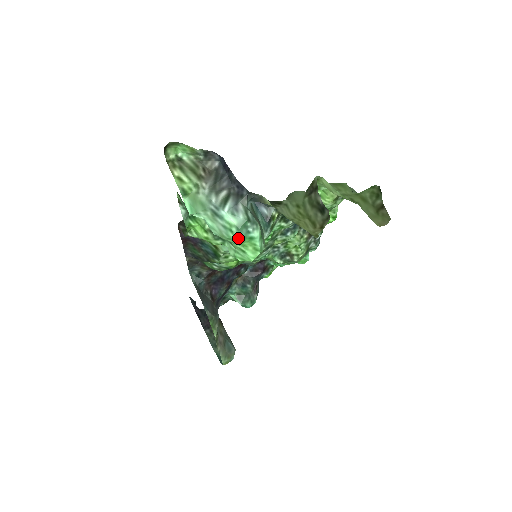
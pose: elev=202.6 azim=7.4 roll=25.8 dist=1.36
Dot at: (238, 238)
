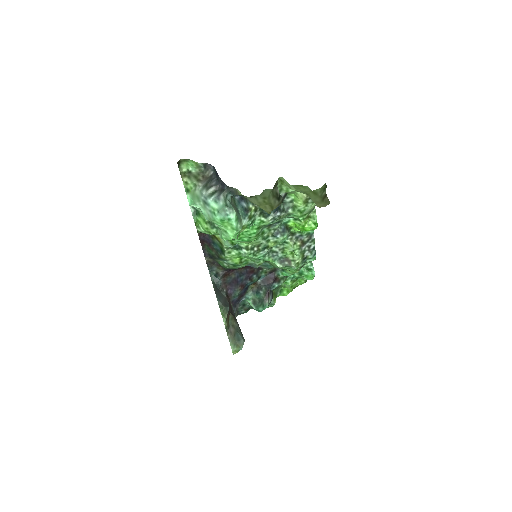
Dot at: (219, 219)
